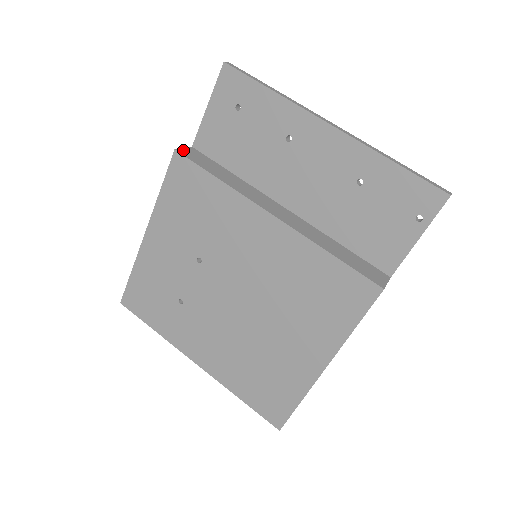
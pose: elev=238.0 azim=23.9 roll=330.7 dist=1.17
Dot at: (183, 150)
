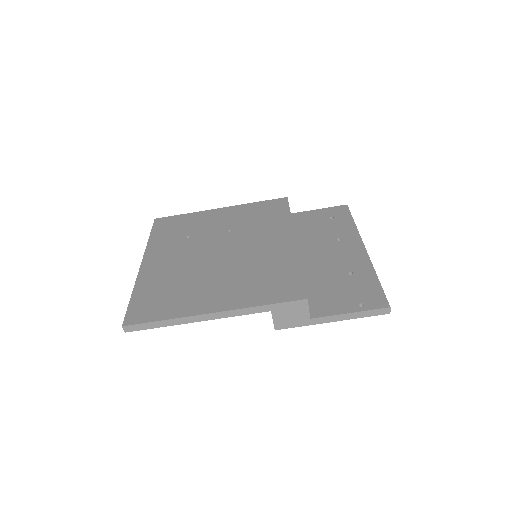
Dot at: occluded
